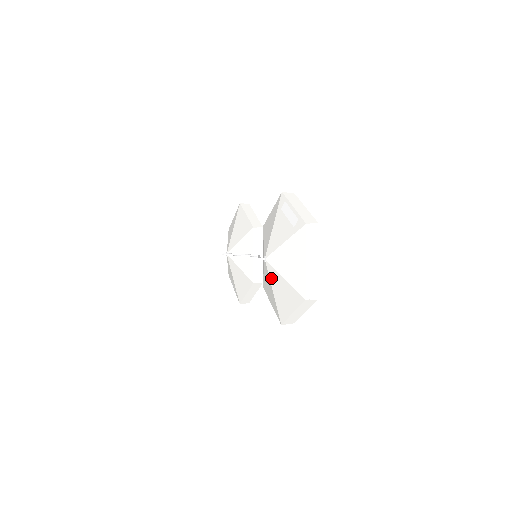
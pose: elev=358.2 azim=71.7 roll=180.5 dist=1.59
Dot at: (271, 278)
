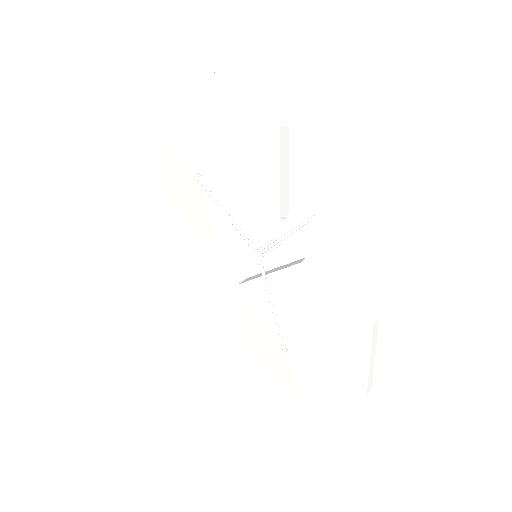
Dot at: (276, 355)
